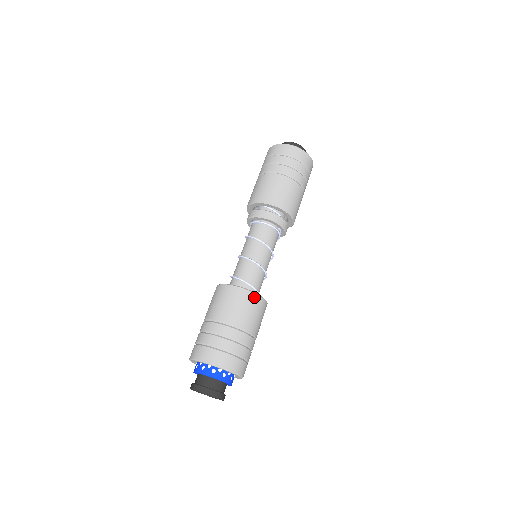
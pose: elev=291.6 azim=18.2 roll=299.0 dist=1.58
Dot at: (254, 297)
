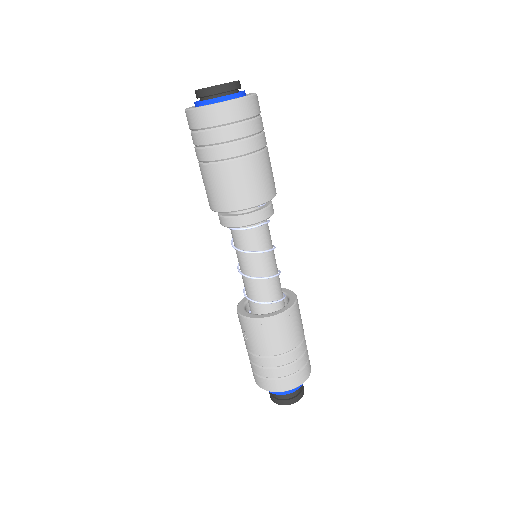
Dot at: (280, 319)
